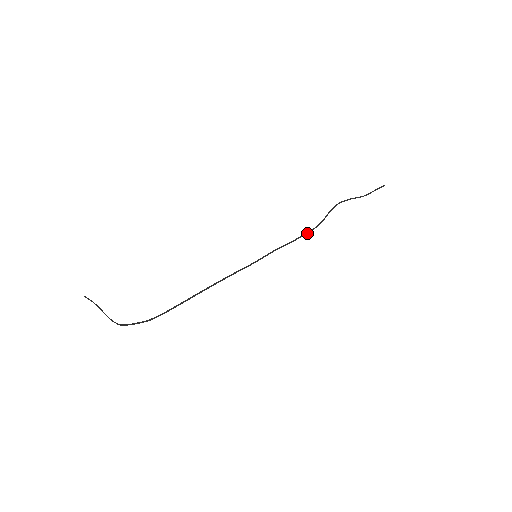
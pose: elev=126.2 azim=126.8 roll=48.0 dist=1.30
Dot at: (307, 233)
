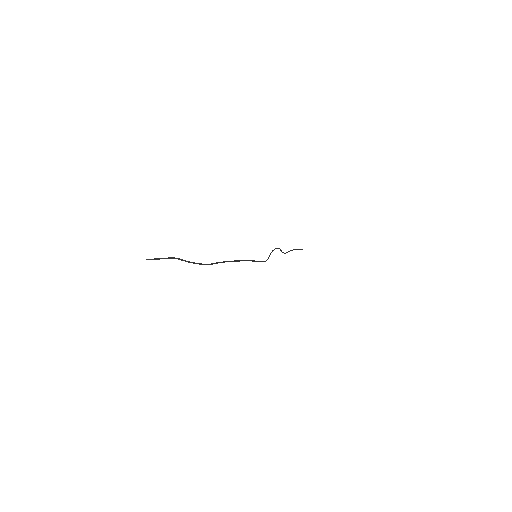
Dot at: occluded
